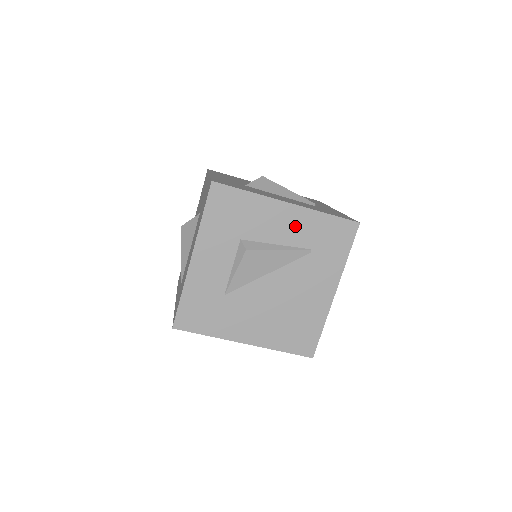
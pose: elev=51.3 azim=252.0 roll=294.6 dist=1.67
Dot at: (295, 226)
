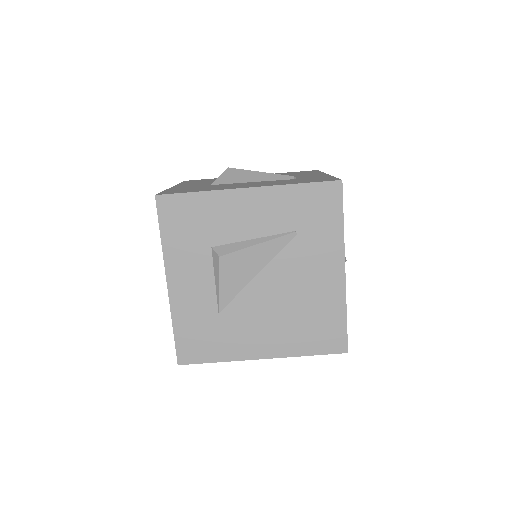
Dot at: (266, 211)
